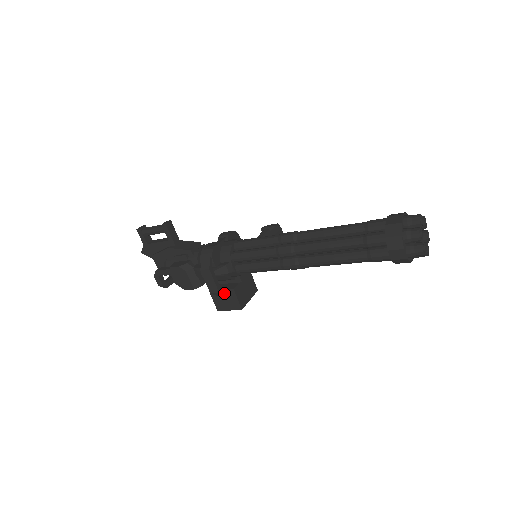
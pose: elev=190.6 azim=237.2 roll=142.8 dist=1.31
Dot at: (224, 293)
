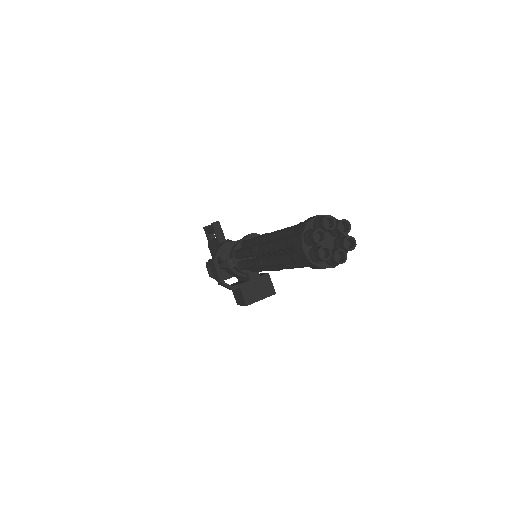
Dot at: (228, 286)
